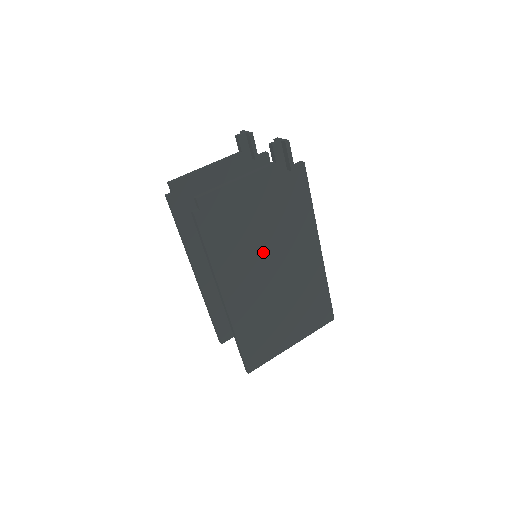
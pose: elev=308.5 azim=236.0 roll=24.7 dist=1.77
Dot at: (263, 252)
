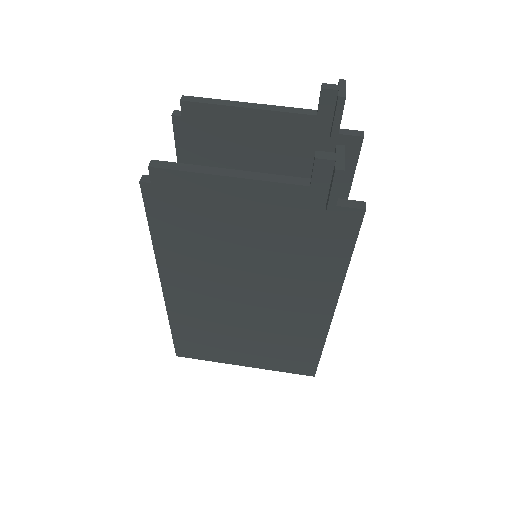
Dot at: (239, 273)
